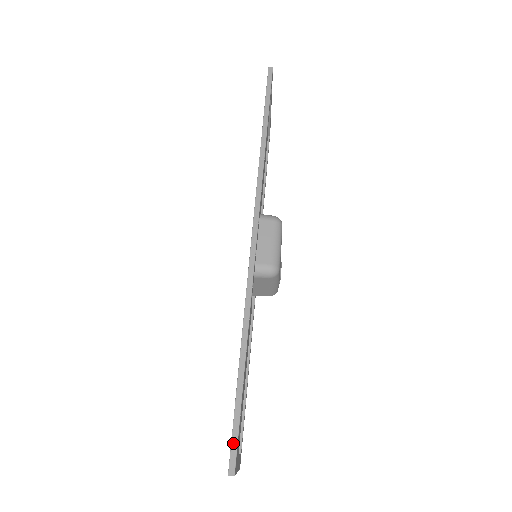
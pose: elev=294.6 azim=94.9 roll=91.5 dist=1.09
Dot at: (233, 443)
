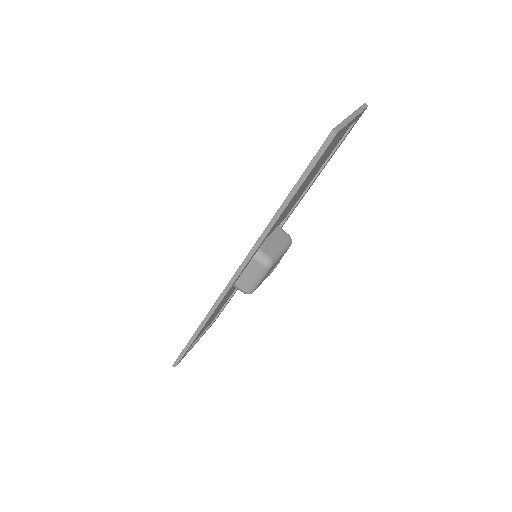
Dot at: (178, 358)
